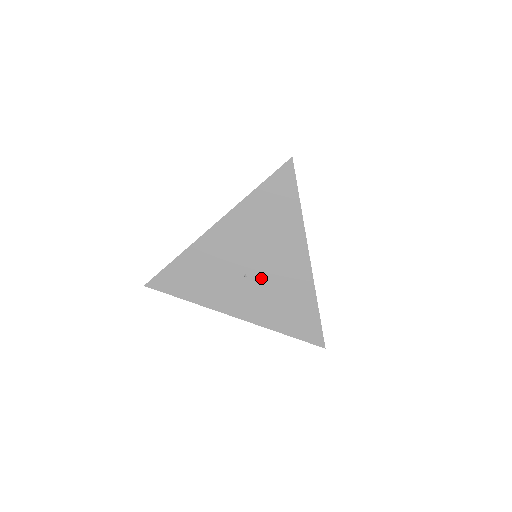
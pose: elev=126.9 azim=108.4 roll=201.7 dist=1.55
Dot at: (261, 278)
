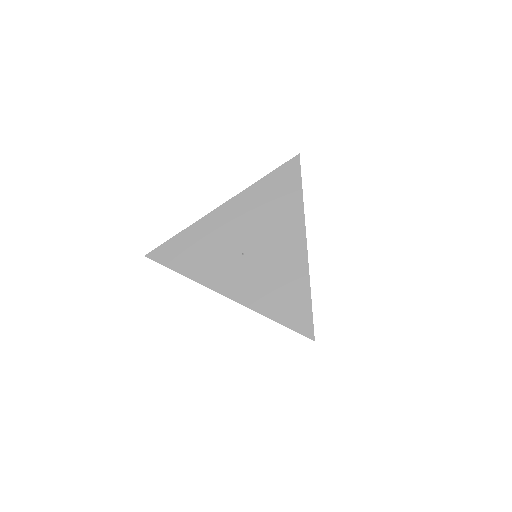
Dot at: (258, 258)
